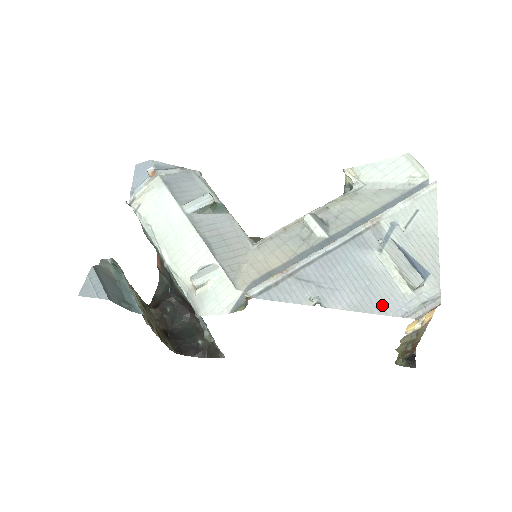
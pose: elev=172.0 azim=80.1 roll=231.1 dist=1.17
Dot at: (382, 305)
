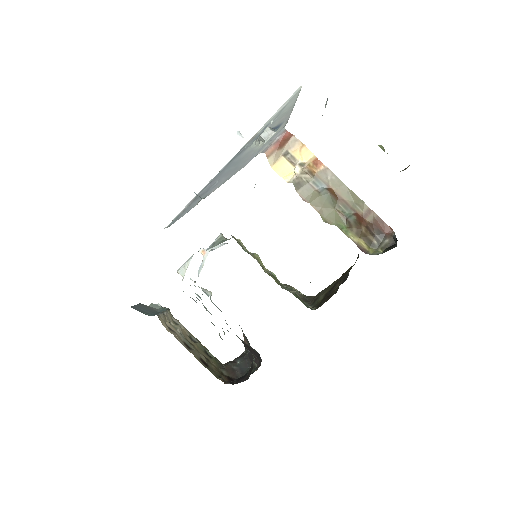
Dot at: (242, 166)
